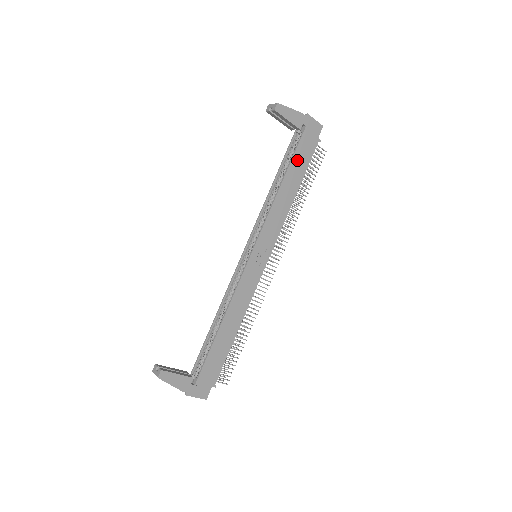
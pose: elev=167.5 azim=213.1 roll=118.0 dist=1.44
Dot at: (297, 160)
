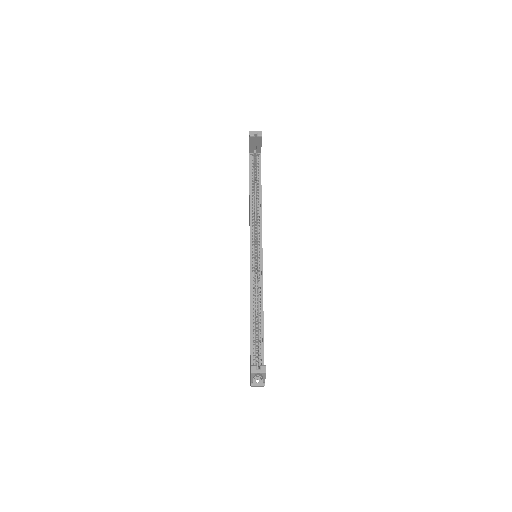
Dot at: occluded
